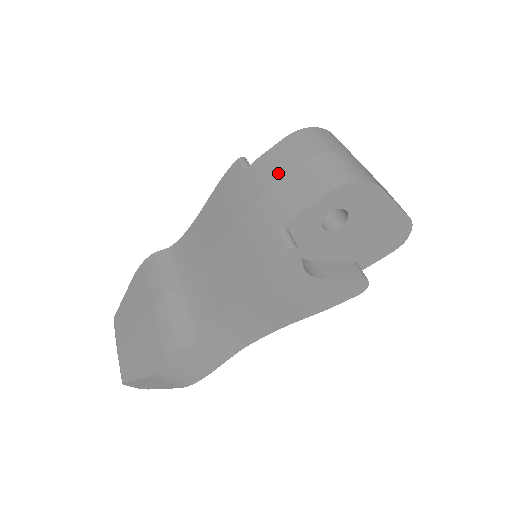
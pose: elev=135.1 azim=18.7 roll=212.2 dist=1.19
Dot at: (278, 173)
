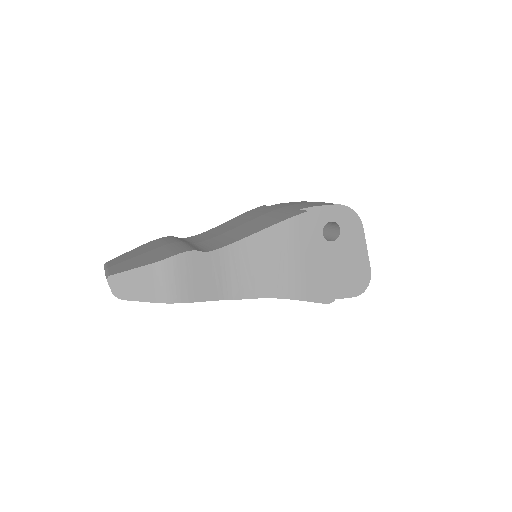
Dot at: (298, 203)
